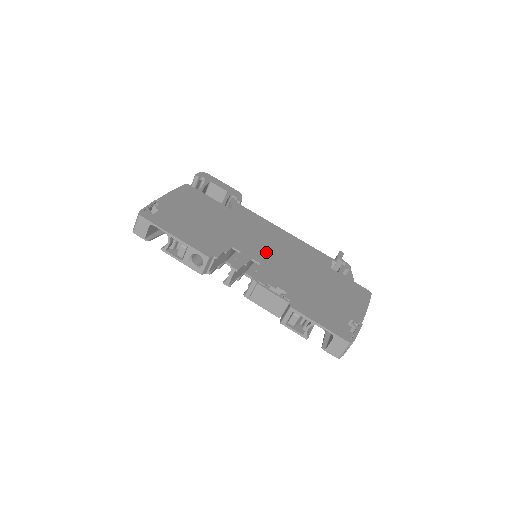
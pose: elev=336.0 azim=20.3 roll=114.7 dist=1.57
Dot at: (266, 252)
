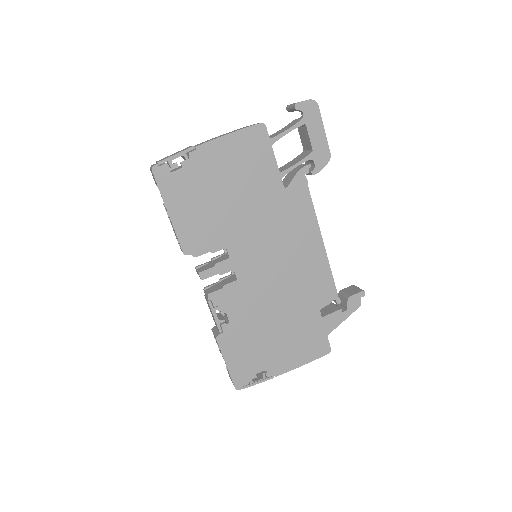
Dot at: (261, 266)
